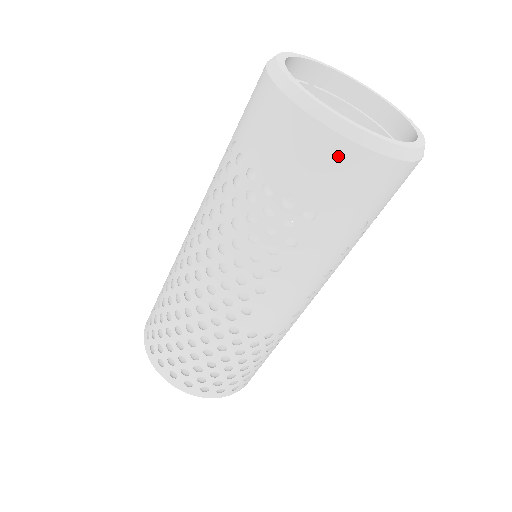
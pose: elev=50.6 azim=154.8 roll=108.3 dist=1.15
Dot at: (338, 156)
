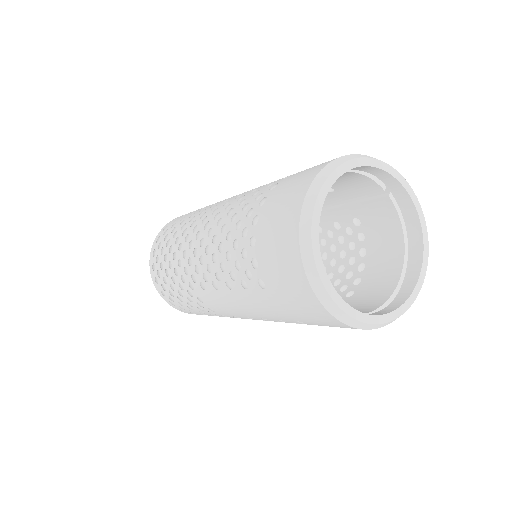
Dot at: (295, 275)
